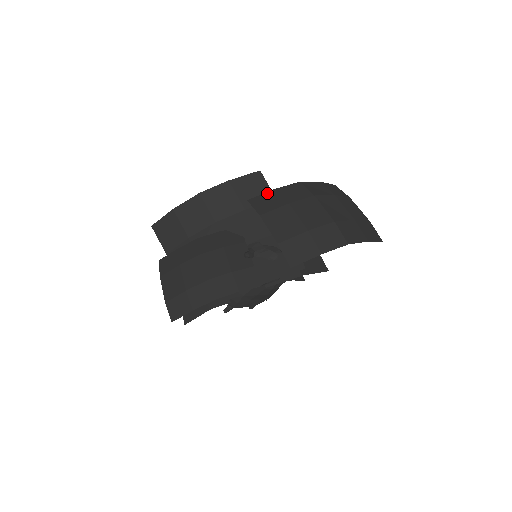
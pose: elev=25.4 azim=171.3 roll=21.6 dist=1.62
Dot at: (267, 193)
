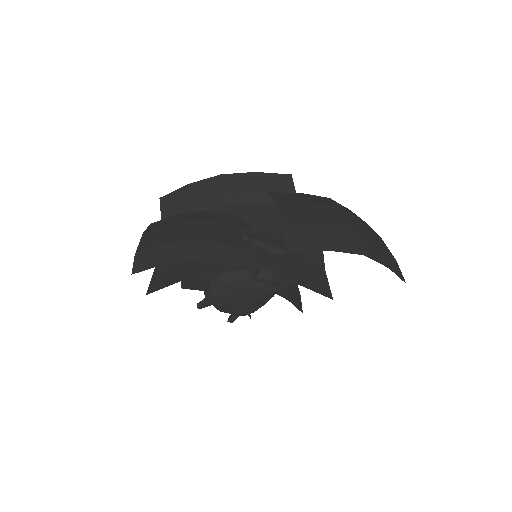
Dot at: (291, 193)
